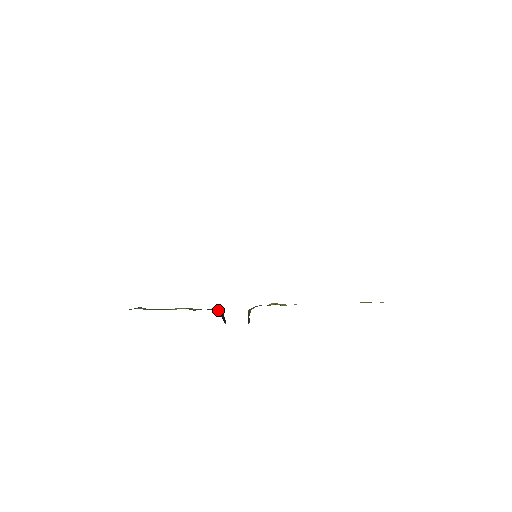
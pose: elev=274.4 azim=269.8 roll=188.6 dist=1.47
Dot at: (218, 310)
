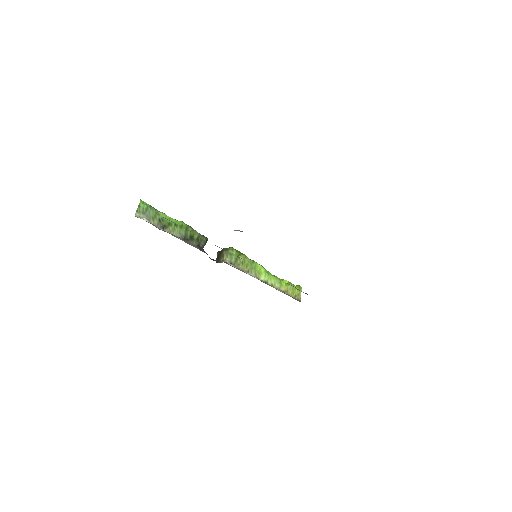
Dot at: occluded
